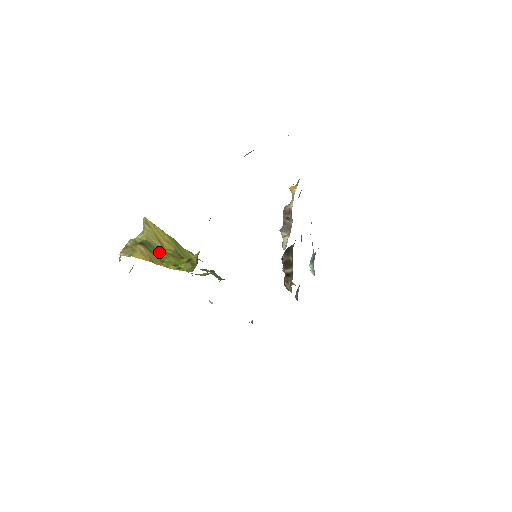
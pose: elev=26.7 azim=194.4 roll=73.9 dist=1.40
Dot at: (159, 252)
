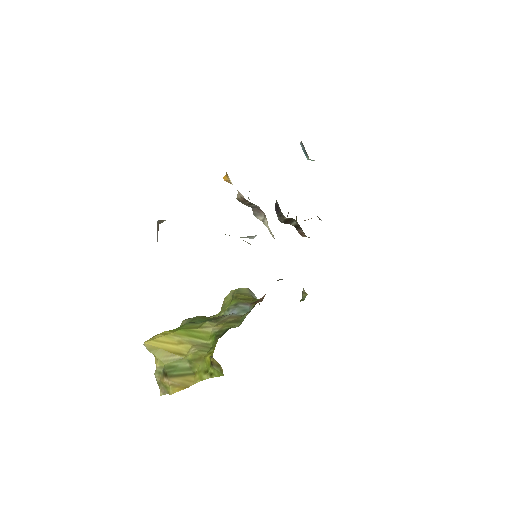
Dot at: (184, 367)
